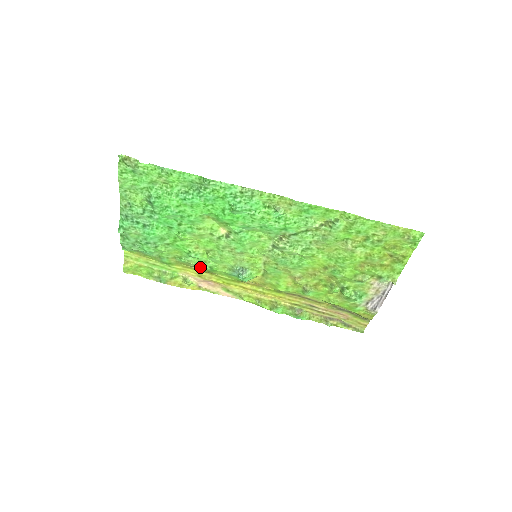
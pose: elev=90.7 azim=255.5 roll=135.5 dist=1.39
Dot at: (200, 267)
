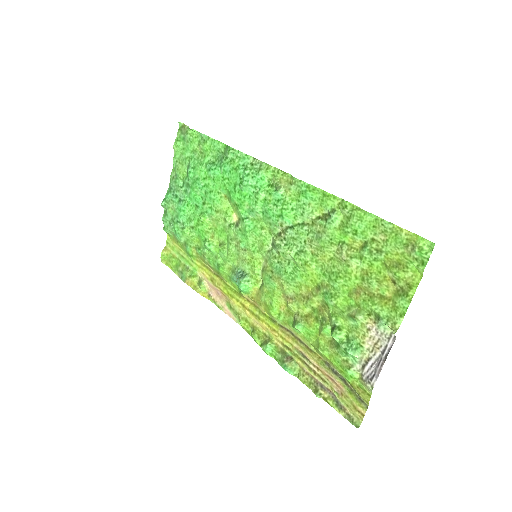
Dot at: (212, 265)
